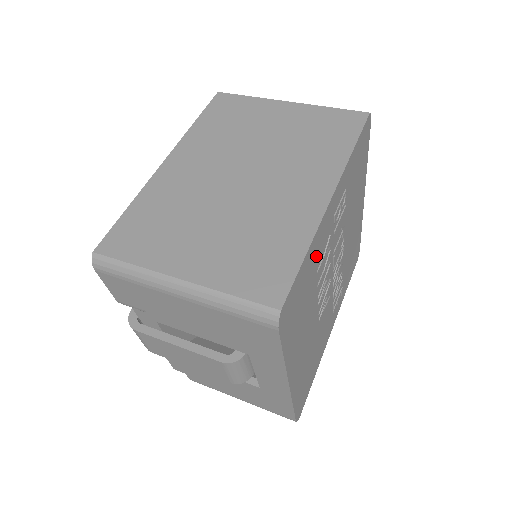
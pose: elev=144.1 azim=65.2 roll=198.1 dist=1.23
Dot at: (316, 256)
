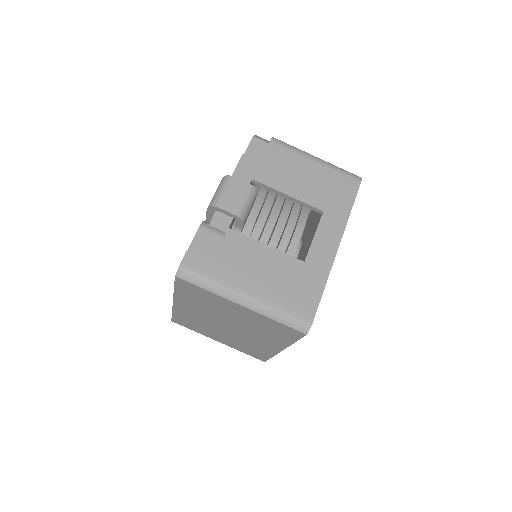
Dot at: occluded
